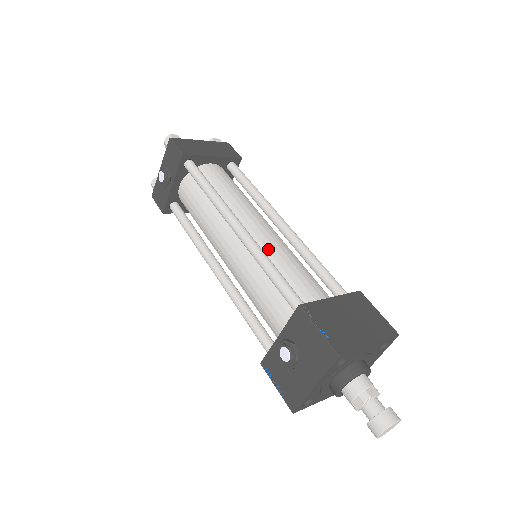
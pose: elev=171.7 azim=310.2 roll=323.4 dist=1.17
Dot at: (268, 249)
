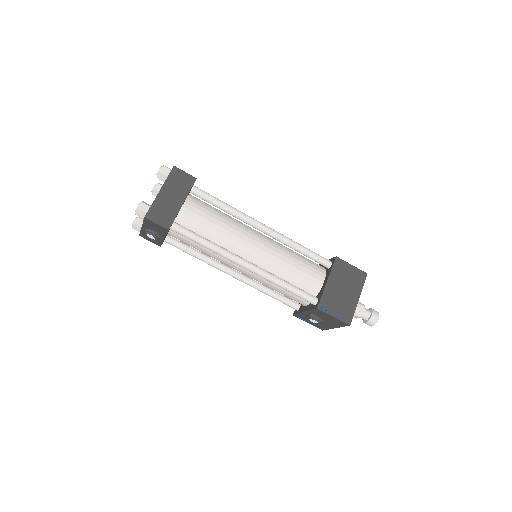
Dot at: (272, 265)
